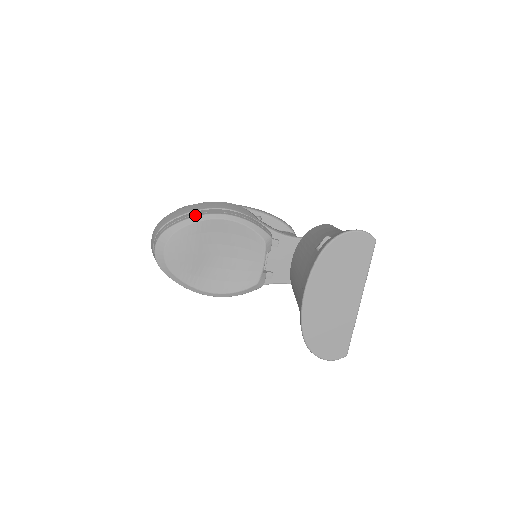
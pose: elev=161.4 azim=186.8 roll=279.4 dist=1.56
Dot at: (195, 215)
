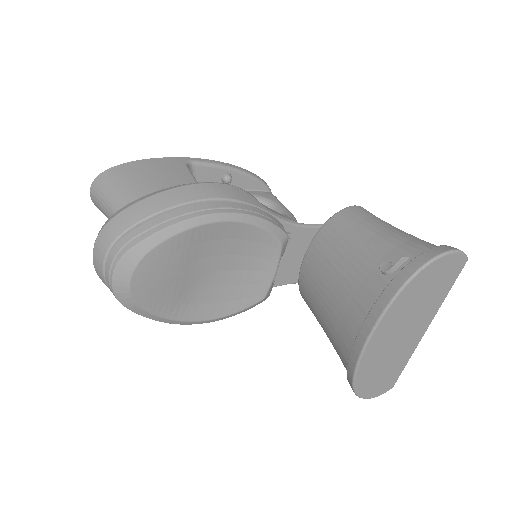
Dot at: (180, 219)
